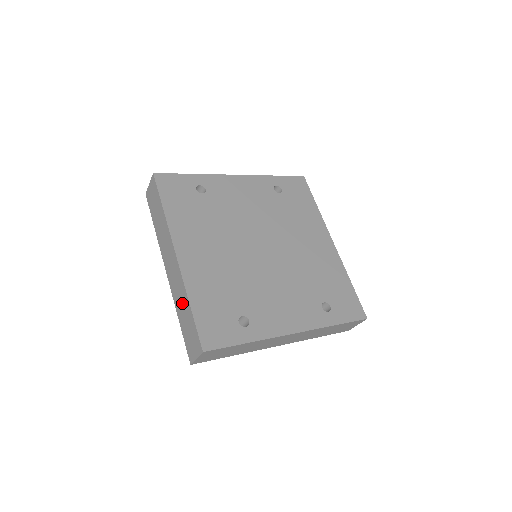
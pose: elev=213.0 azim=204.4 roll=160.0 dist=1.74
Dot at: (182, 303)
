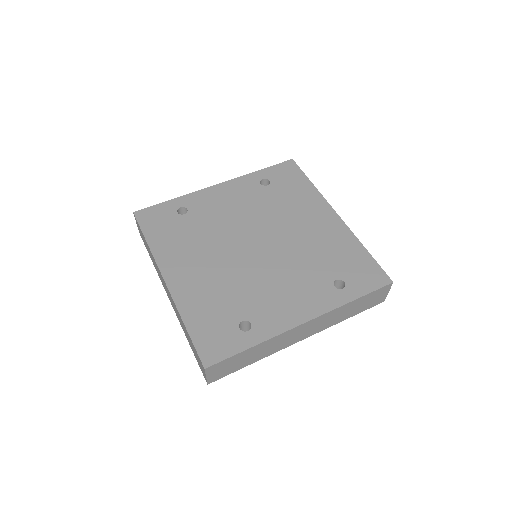
Dot at: (183, 326)
